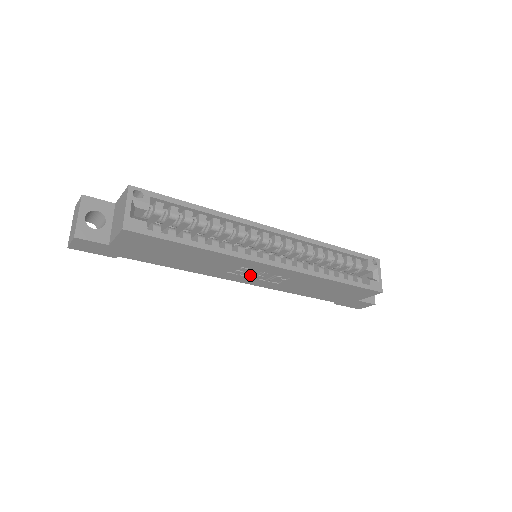
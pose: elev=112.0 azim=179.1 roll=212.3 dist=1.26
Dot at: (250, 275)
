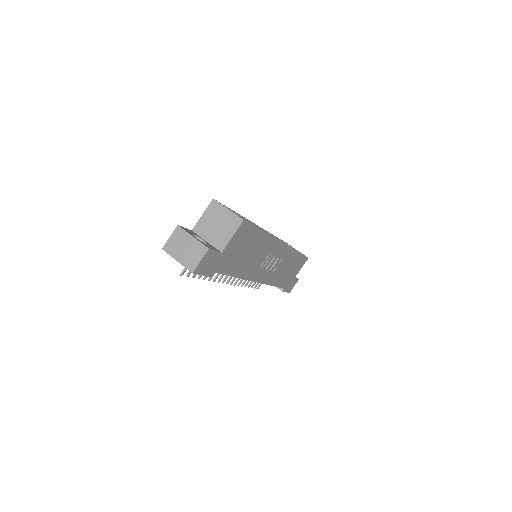
Dot at: (265, 267)
